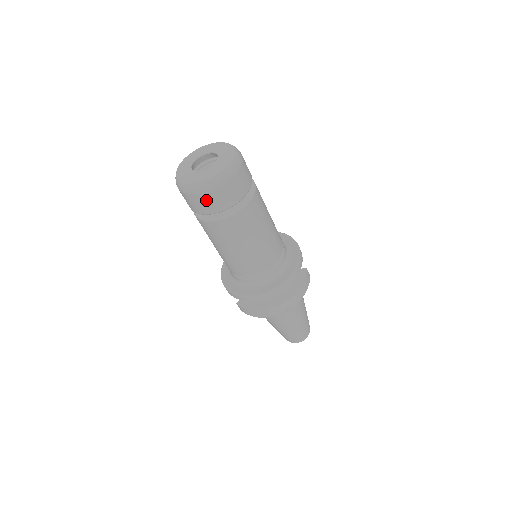
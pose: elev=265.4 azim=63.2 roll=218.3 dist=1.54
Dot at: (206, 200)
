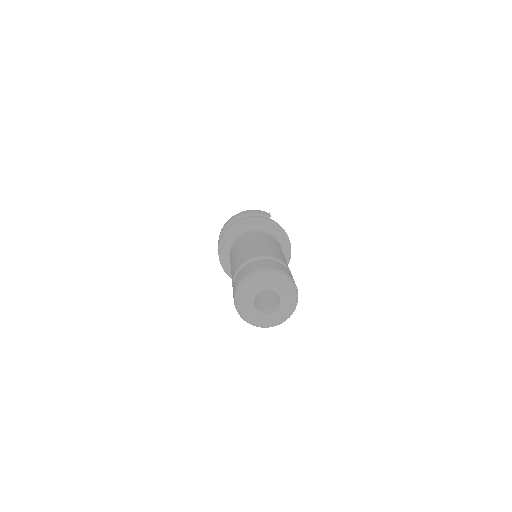
Dot at: occluded
